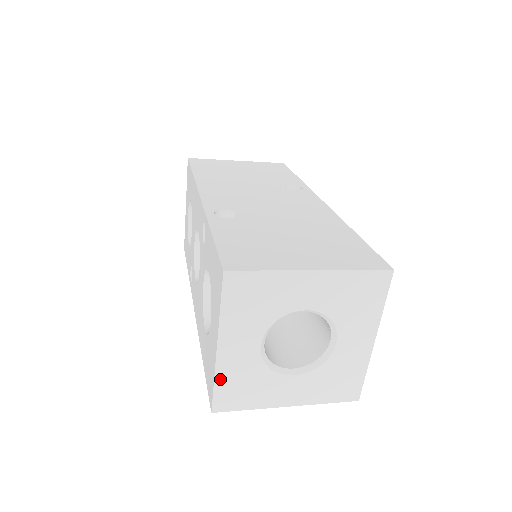
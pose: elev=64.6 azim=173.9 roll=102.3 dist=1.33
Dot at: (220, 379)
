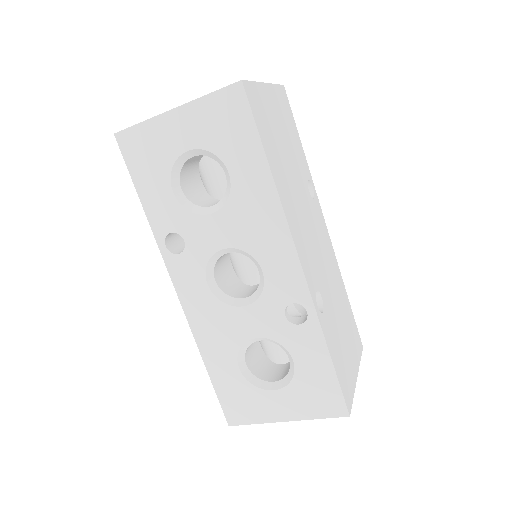
Dot at: (260, 421)
